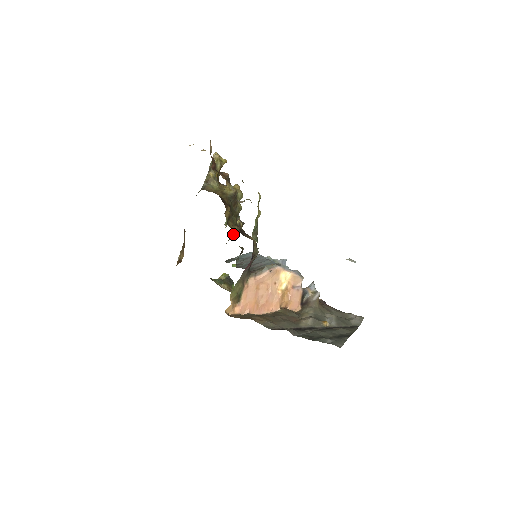
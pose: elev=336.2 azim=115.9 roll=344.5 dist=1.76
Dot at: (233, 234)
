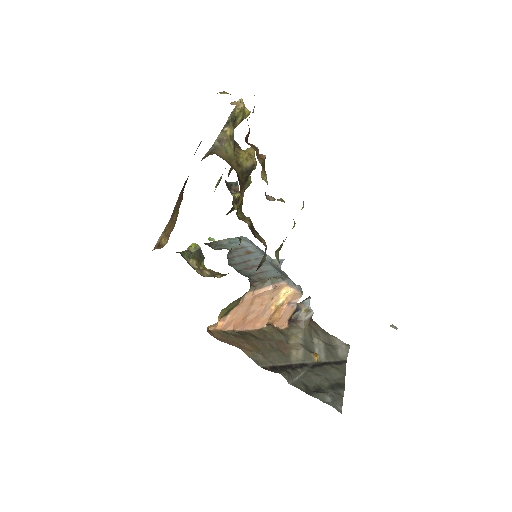
Dot at: (229, 212)
